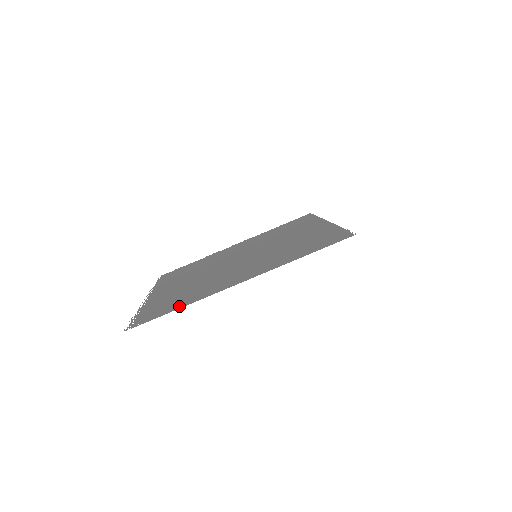
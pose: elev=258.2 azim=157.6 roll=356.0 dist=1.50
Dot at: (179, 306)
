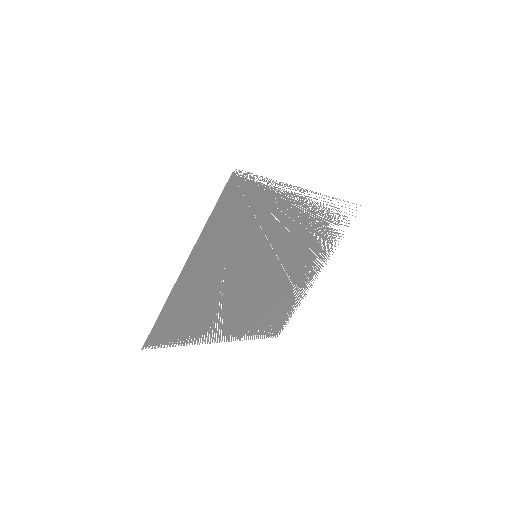
Dot at: (165, 312)
